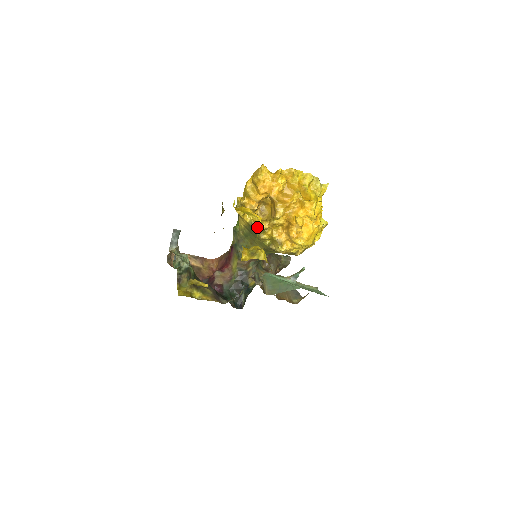
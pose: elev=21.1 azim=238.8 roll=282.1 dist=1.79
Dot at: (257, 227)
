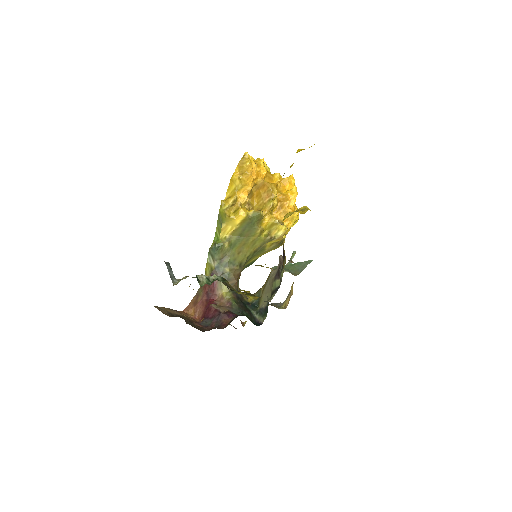
Dot at: occluded
